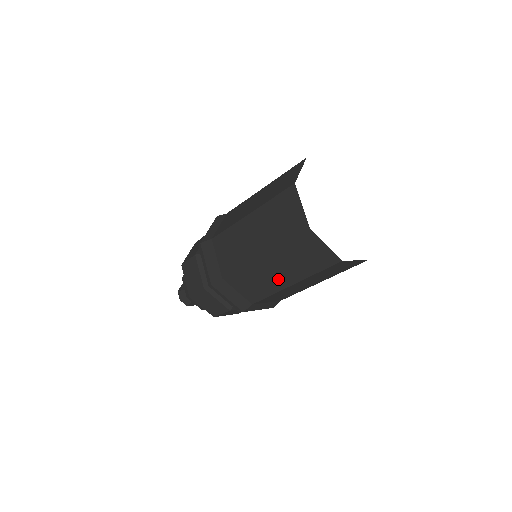
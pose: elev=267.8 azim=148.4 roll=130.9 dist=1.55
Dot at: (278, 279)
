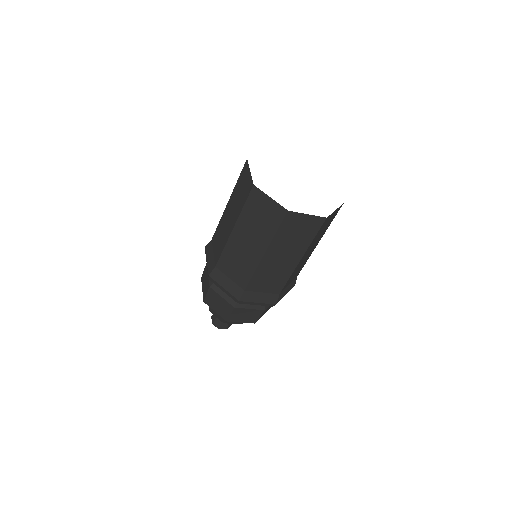
Dot at: (229, 226)
